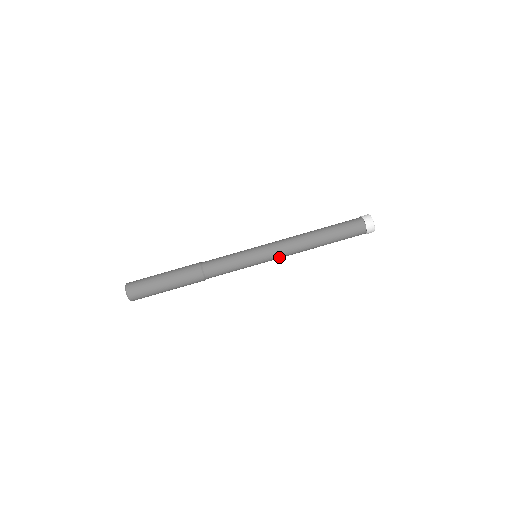
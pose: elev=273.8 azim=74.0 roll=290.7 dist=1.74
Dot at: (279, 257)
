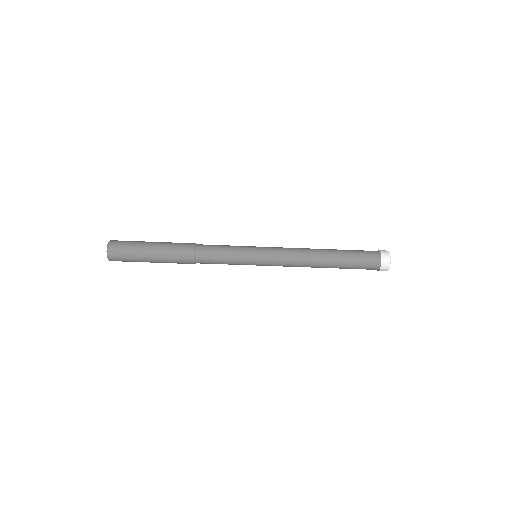
Dot at: occluded
